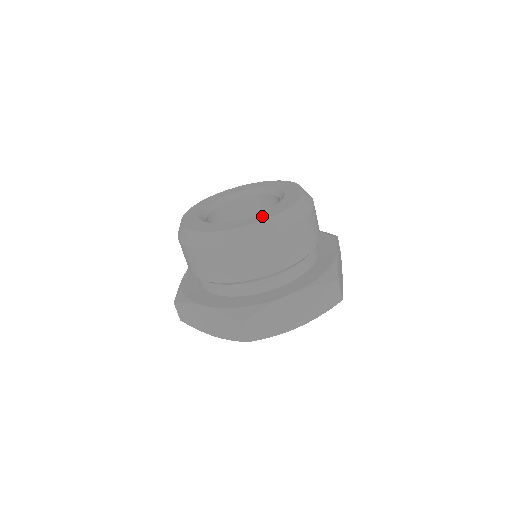
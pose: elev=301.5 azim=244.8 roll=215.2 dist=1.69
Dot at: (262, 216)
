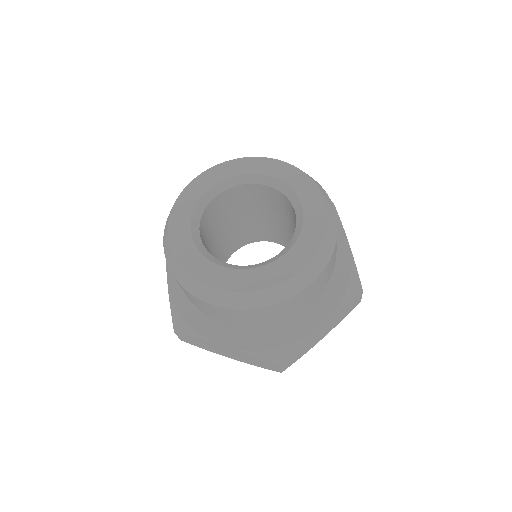
Dot at: (223, 278)
